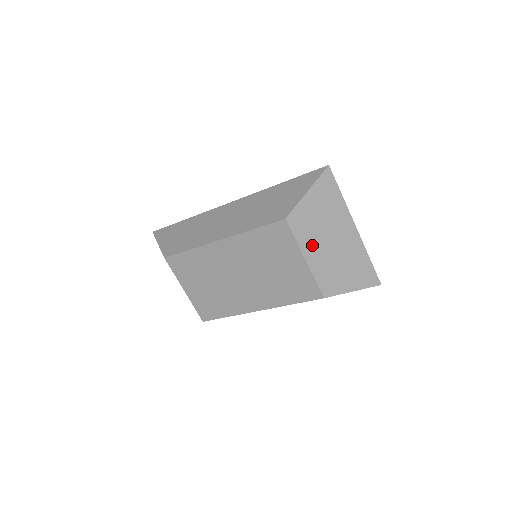
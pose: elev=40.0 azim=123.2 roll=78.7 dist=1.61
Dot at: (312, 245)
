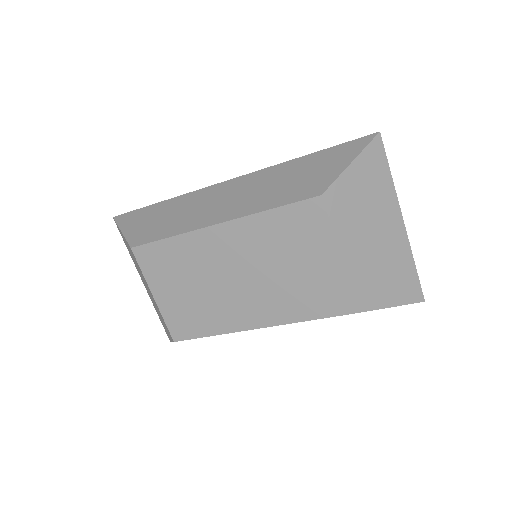
Dot at: (350, 237)
